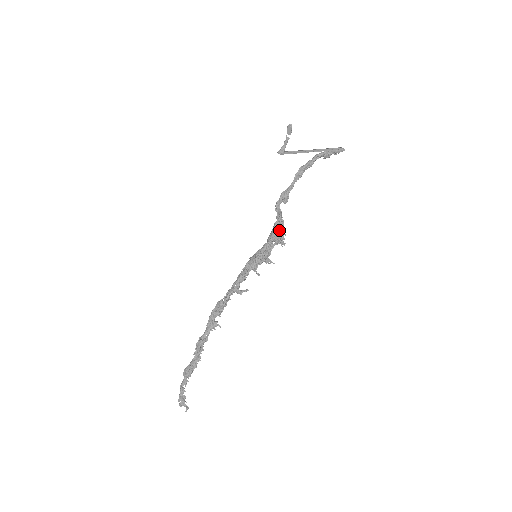
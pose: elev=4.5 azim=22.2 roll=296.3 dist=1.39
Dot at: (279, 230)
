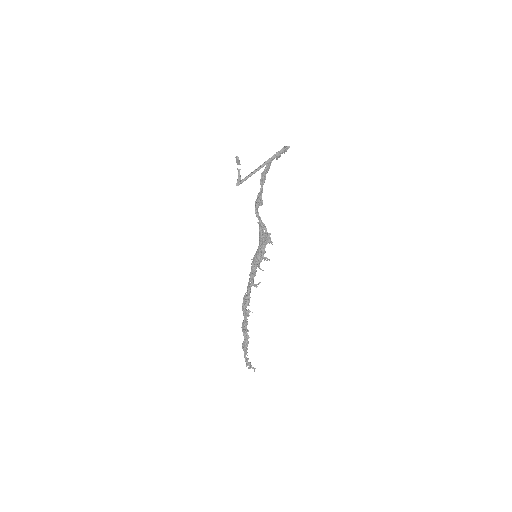
Dot at: (264, 233)
